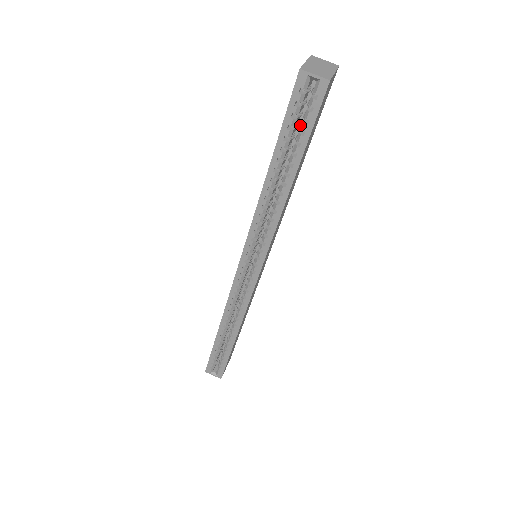
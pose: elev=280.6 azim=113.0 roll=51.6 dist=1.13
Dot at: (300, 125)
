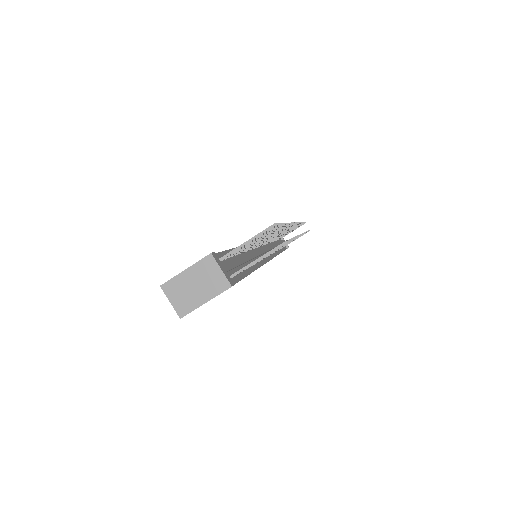
Dot at: occluded
